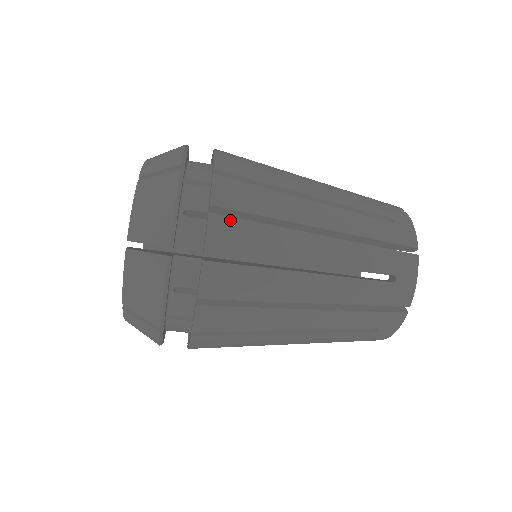
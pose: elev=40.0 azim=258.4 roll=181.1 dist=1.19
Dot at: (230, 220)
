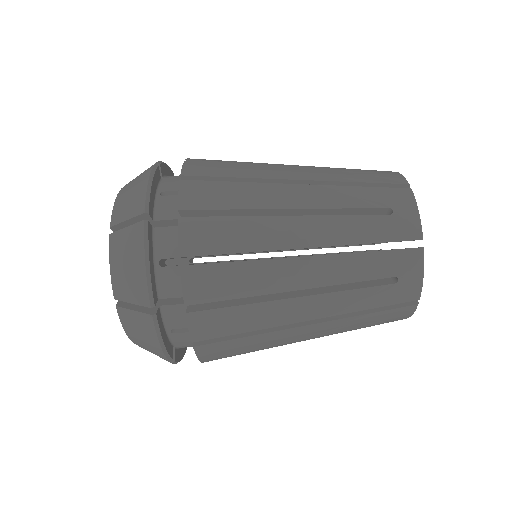
Dot at: (201, 183)
